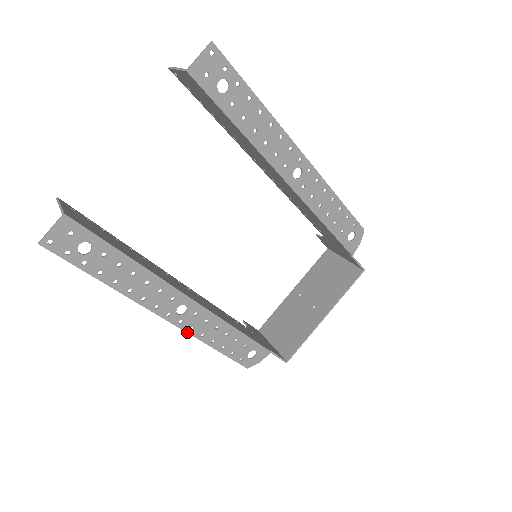
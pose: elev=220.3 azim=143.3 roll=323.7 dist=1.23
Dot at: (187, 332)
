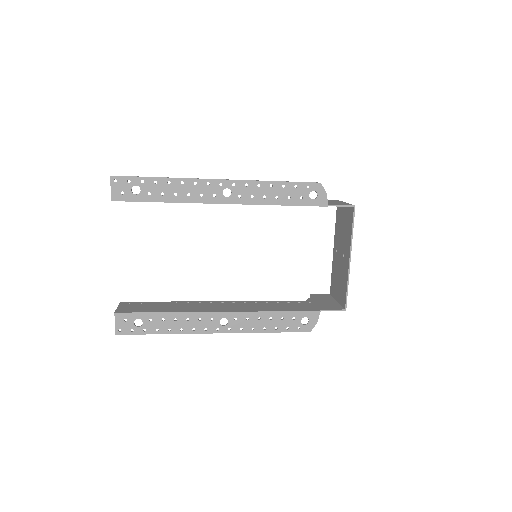
Dot at: occluded
